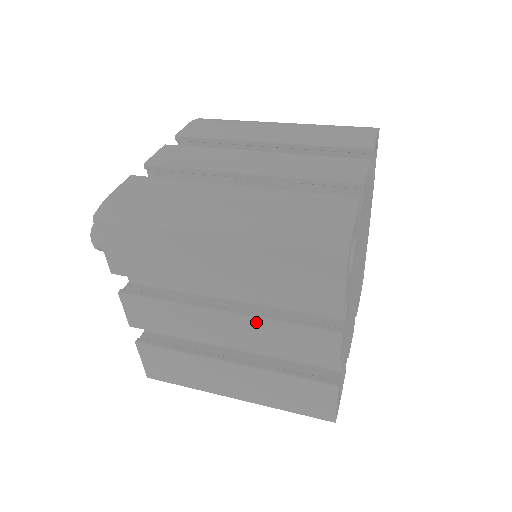
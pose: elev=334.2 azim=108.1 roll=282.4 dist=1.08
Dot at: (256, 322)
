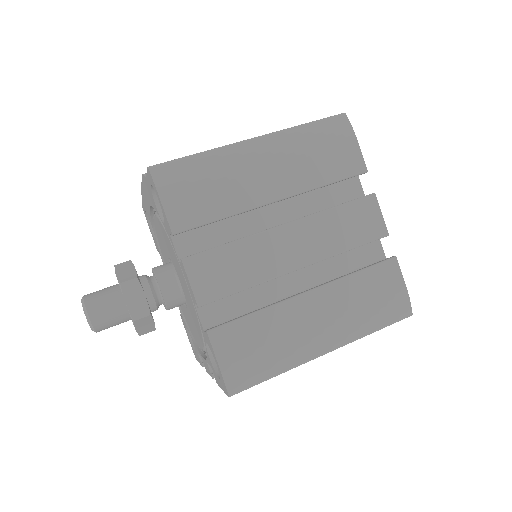
Dot at: occluded
